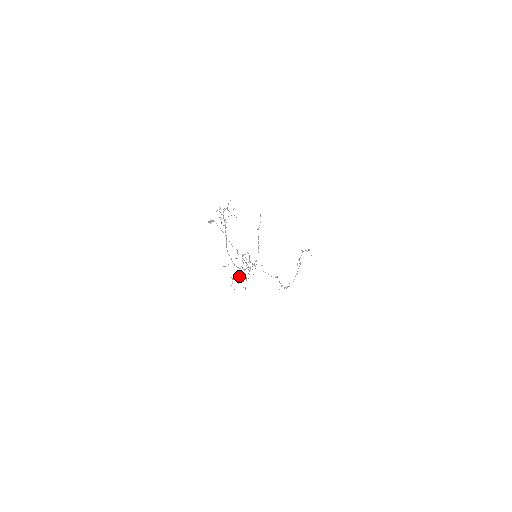
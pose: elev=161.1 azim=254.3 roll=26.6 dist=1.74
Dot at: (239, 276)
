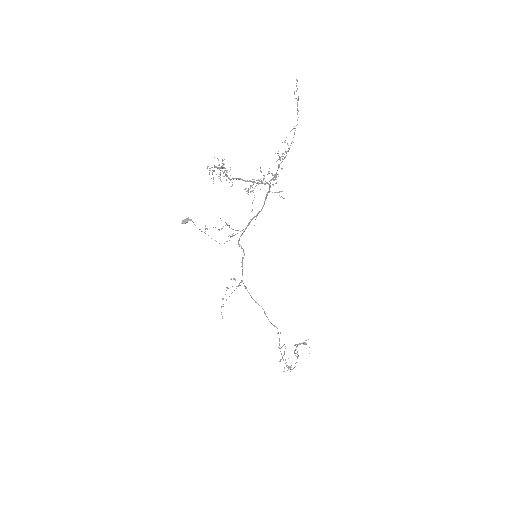
Dot at: occluded
